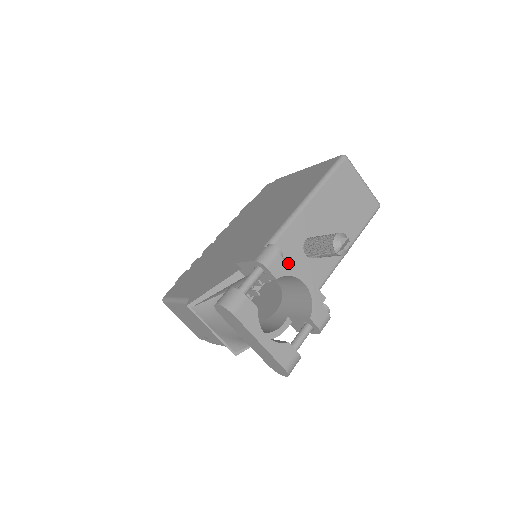
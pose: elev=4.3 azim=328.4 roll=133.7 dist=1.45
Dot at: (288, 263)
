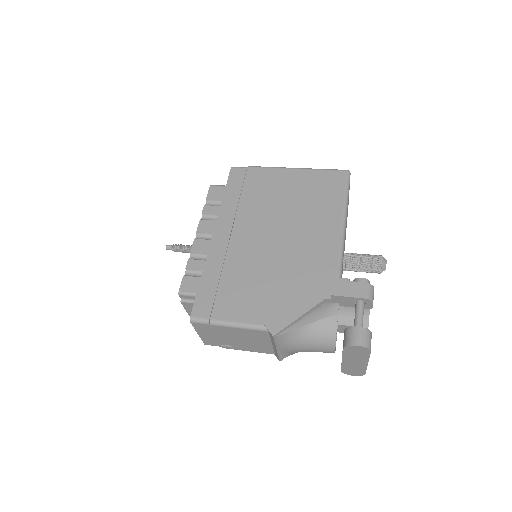
Dot at: occluded
